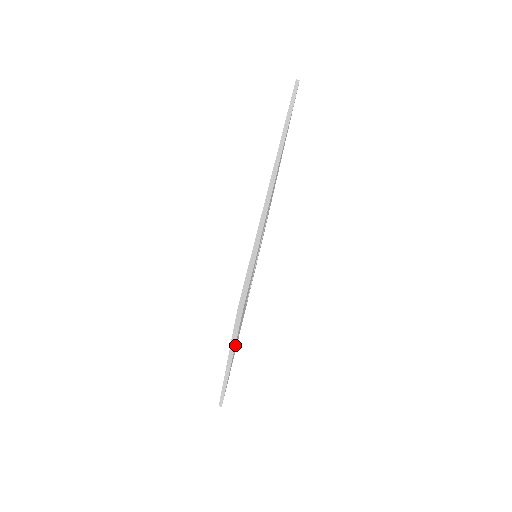
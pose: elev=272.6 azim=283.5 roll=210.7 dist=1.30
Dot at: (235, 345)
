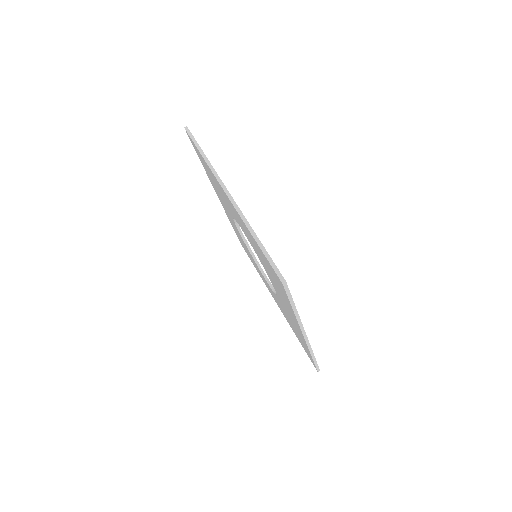
Dot at: occluded
